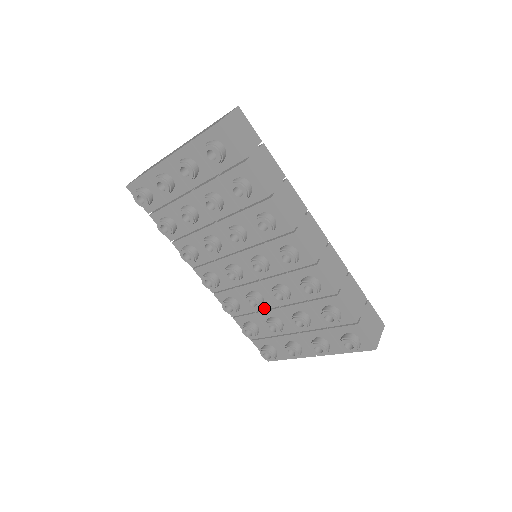
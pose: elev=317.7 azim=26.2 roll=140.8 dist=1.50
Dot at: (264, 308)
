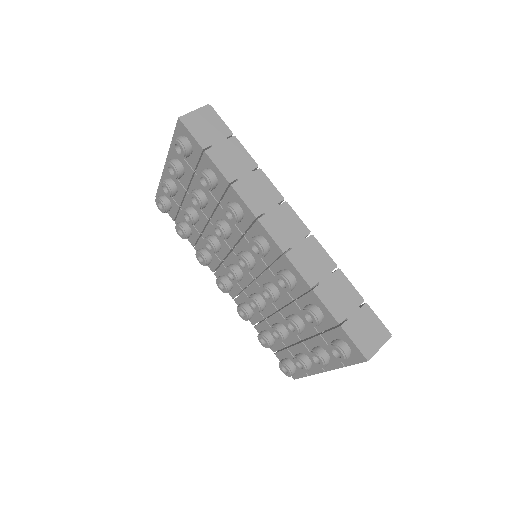
Dot at: (269, 313)
